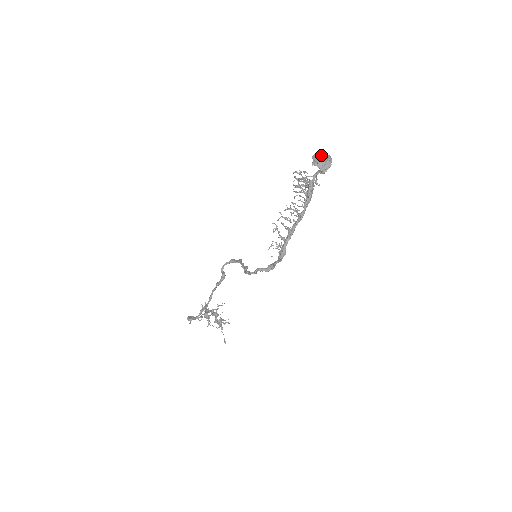
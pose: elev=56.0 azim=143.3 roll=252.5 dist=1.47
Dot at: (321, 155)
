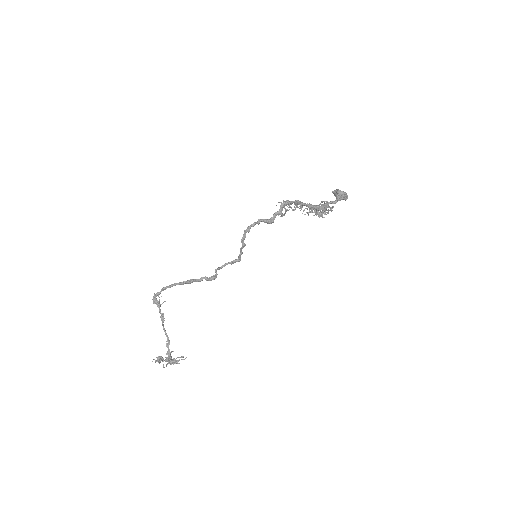
Dot at: occluded
